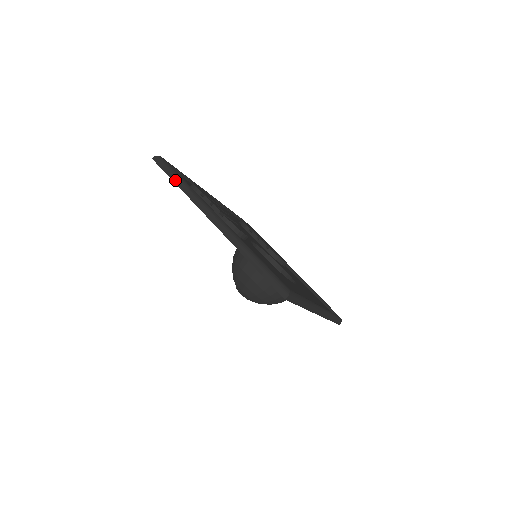
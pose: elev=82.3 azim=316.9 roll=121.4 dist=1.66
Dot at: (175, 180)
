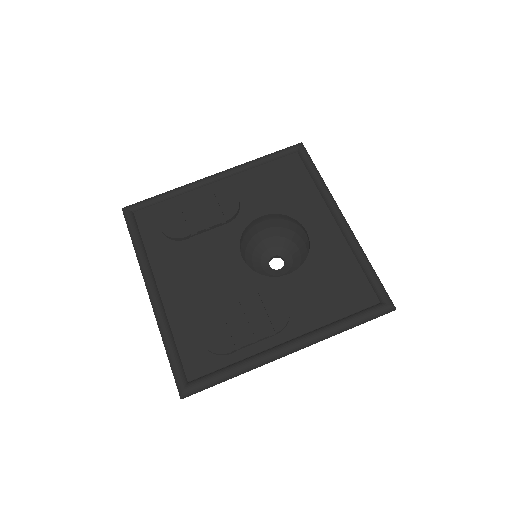
Dot at: occluded
